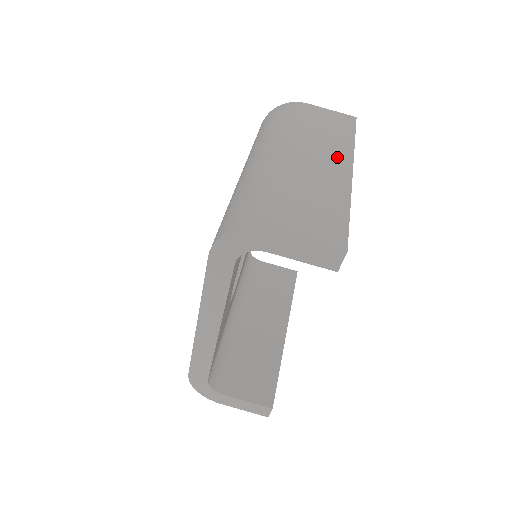
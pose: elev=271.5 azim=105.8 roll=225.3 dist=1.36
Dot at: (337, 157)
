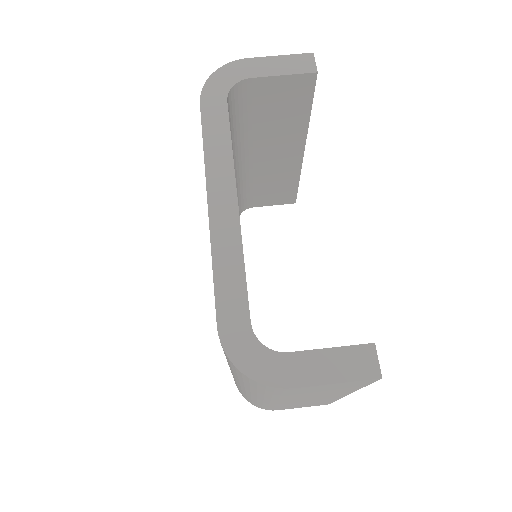
Dot at: occluded
